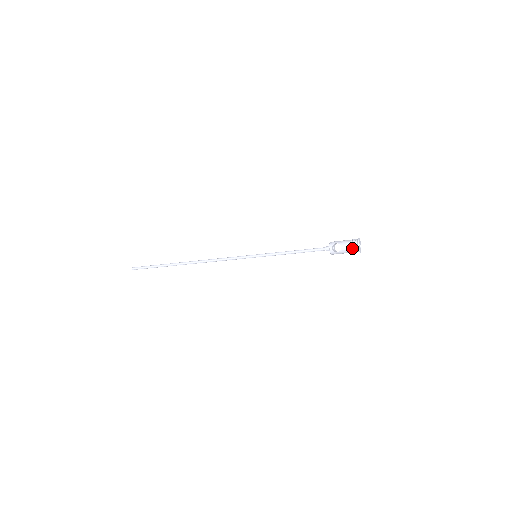
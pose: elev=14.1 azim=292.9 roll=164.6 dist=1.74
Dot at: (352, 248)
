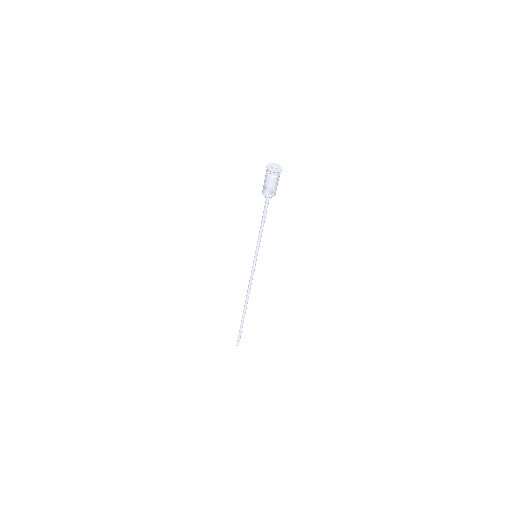
Dot at: (273, 178)
